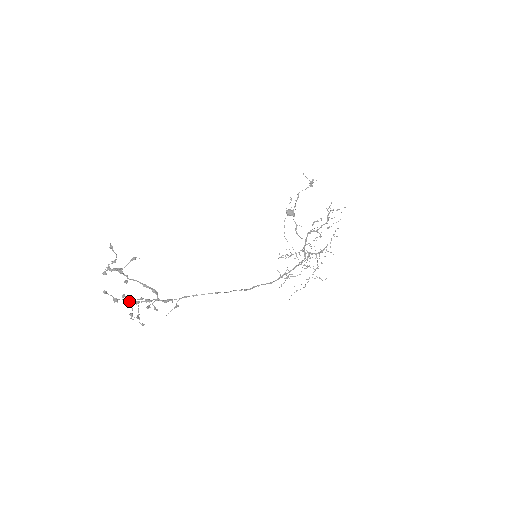
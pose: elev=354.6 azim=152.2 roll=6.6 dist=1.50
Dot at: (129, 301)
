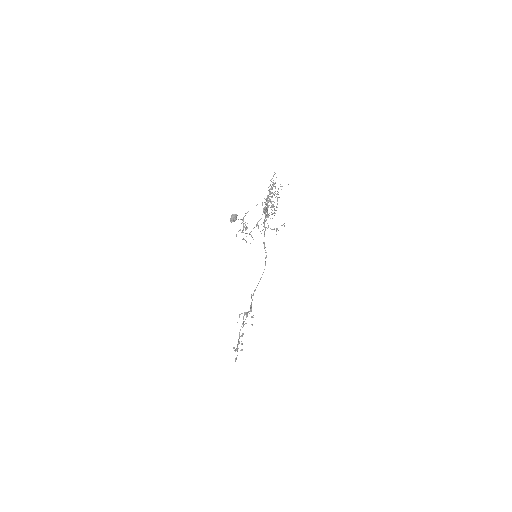
Dot at: (243, 326)
